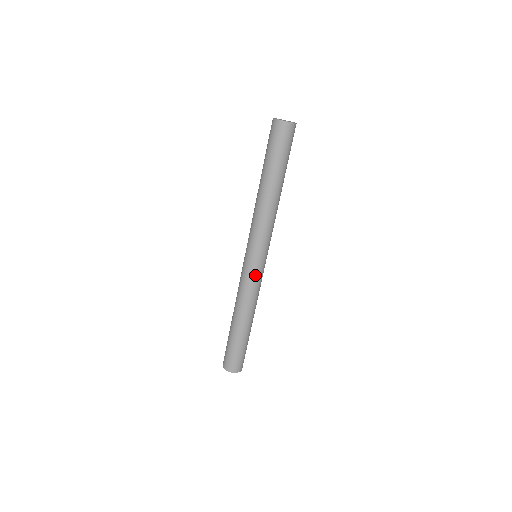
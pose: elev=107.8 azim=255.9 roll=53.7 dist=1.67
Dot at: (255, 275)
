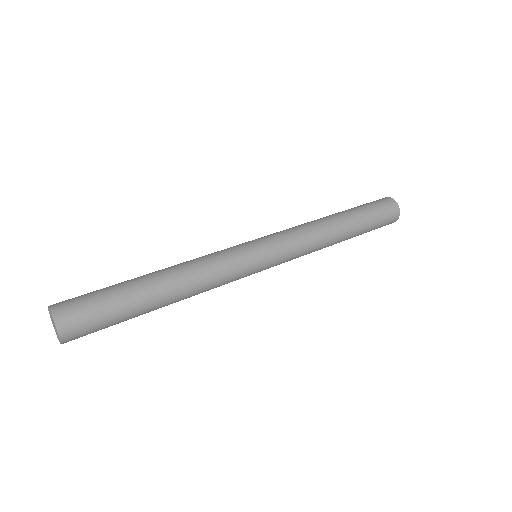
Dot at: (243, 262)
